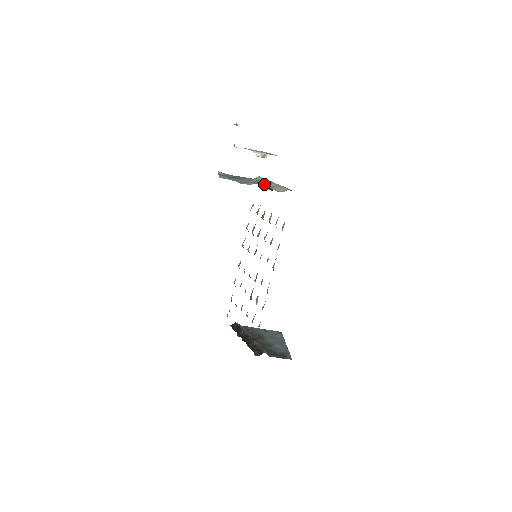
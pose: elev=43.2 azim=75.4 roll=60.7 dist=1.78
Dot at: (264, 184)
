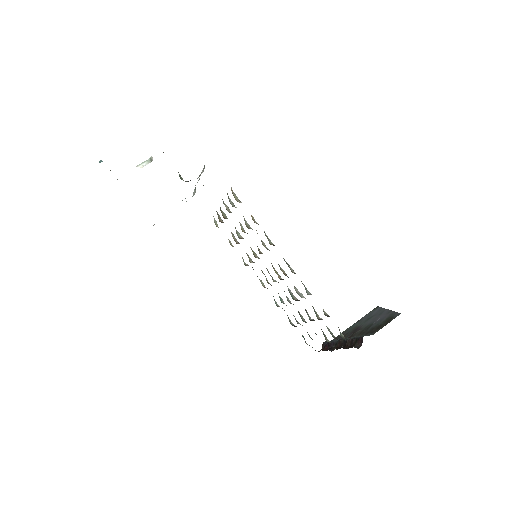
Dot at: occluded
